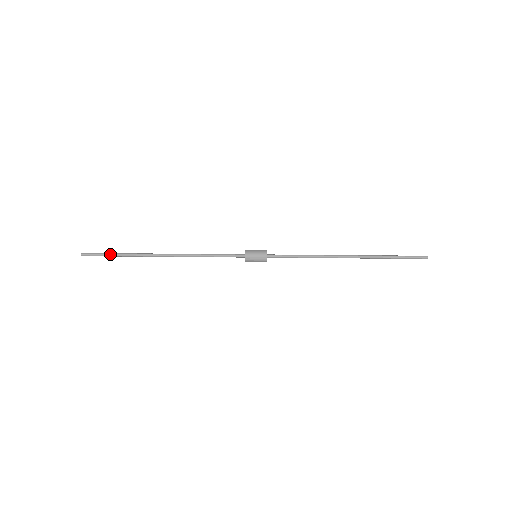
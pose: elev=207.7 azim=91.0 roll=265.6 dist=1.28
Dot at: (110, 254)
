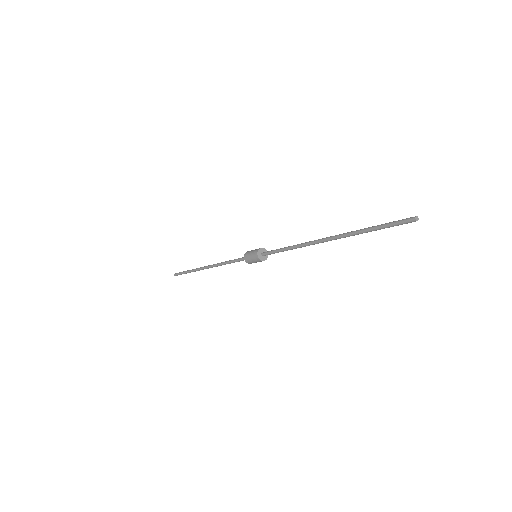
Dot at: (184, 273)
